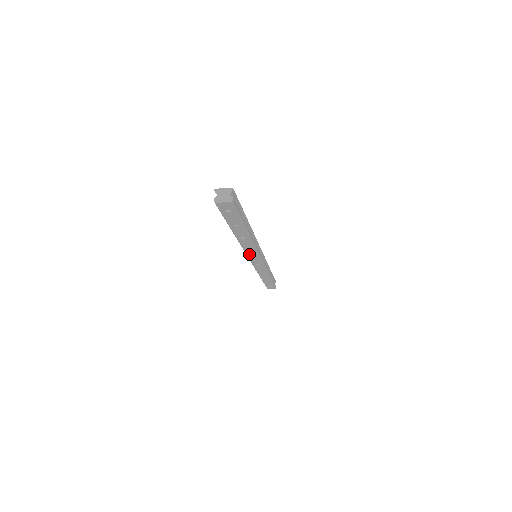
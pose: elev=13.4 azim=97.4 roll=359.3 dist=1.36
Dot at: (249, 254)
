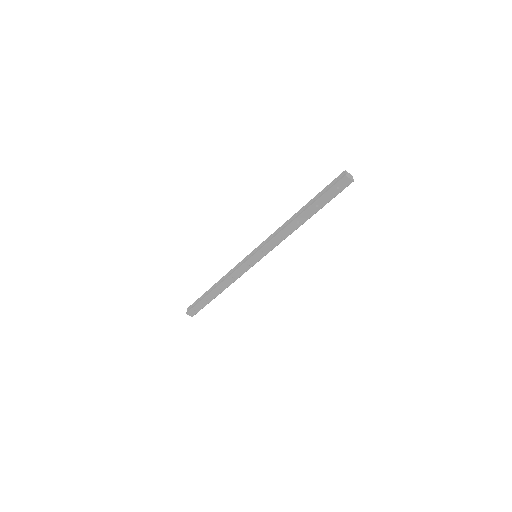
Dot at: (267, 246)
